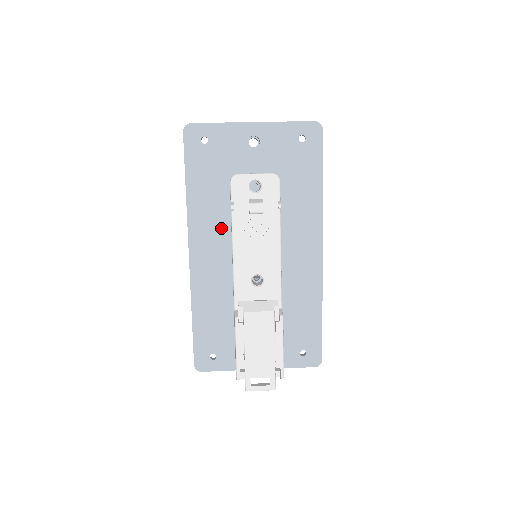
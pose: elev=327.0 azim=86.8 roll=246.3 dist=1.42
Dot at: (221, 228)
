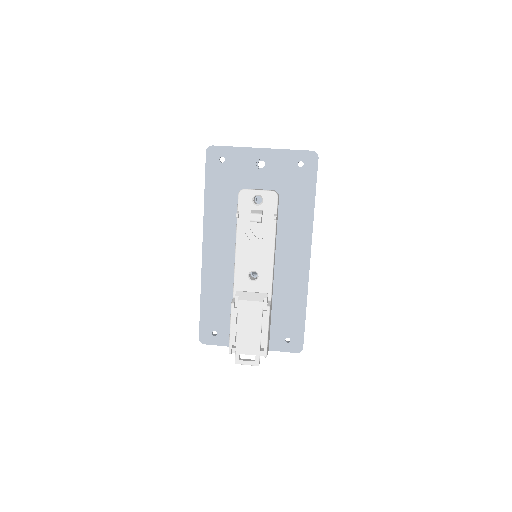
Dot at: (229, 231)
